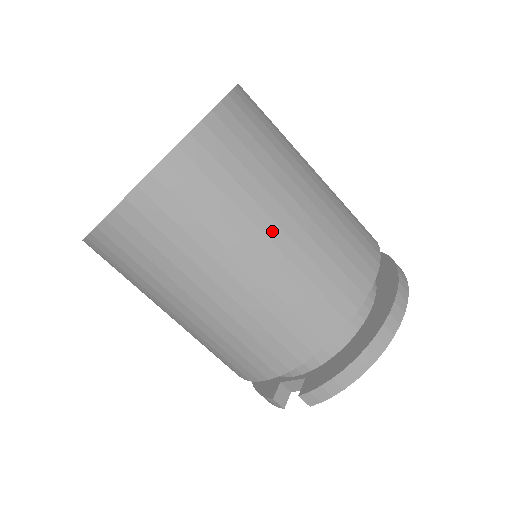
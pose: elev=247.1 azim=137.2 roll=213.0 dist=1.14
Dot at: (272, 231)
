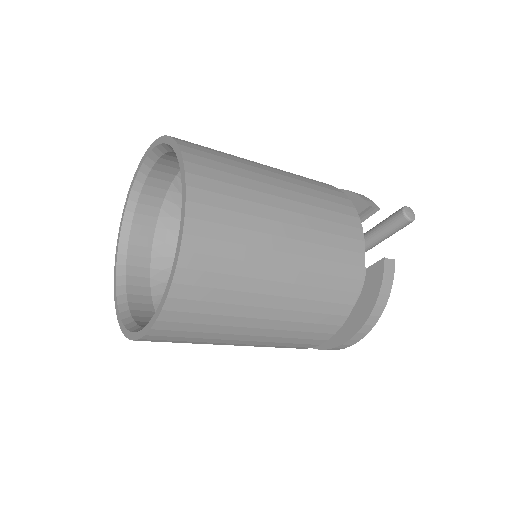
Dot at: occluded
